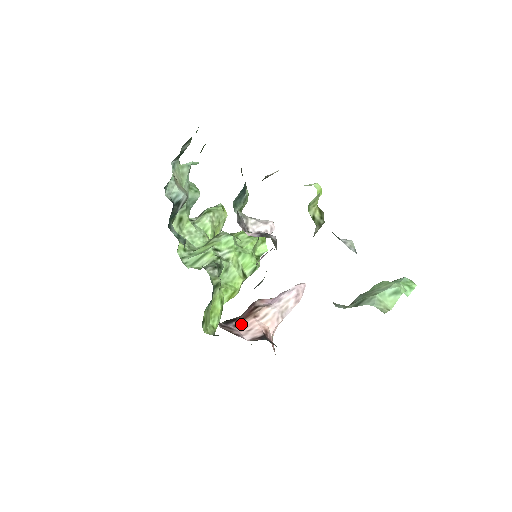
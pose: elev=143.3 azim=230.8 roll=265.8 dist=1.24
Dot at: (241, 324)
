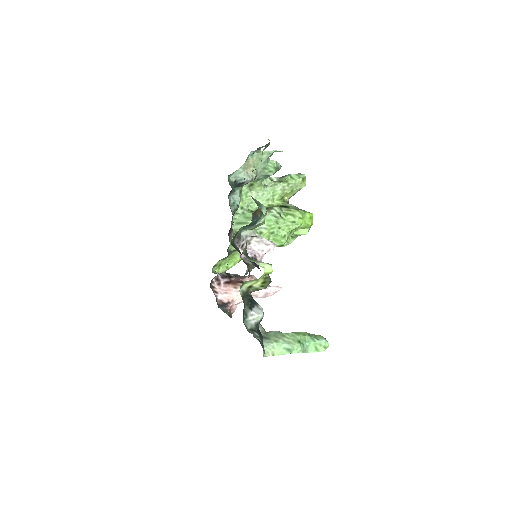
Dot at: (227, 285)
